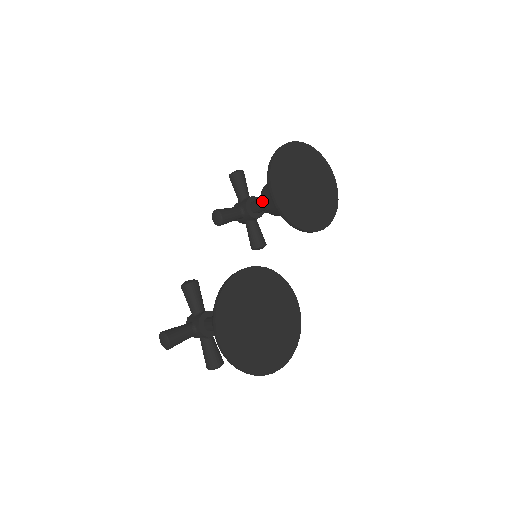
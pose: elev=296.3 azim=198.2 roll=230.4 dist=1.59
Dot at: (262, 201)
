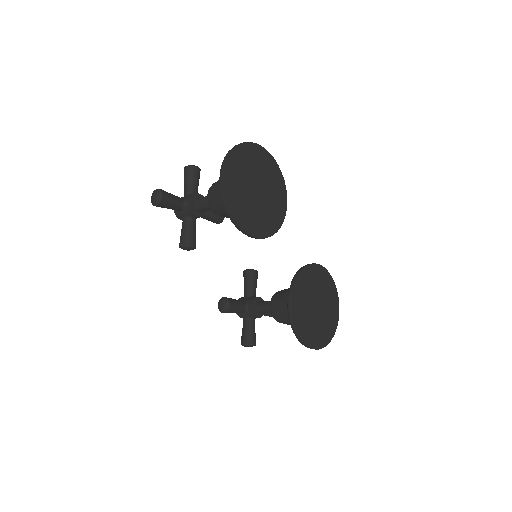
Dot at: occluded
